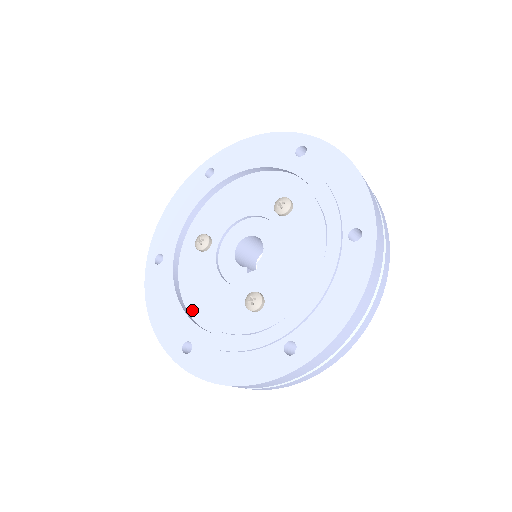
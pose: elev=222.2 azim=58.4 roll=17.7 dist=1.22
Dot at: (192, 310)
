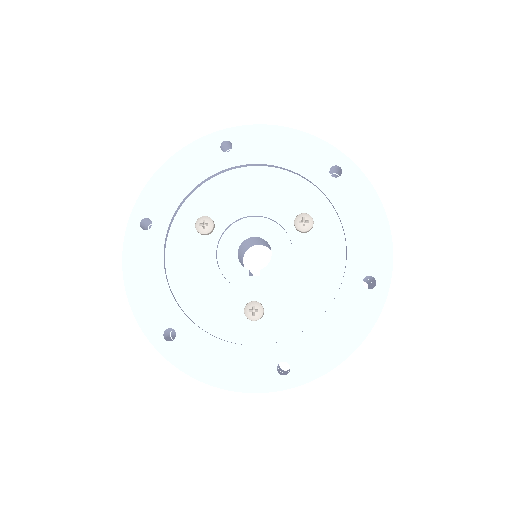
Dot at: (179, 295)
